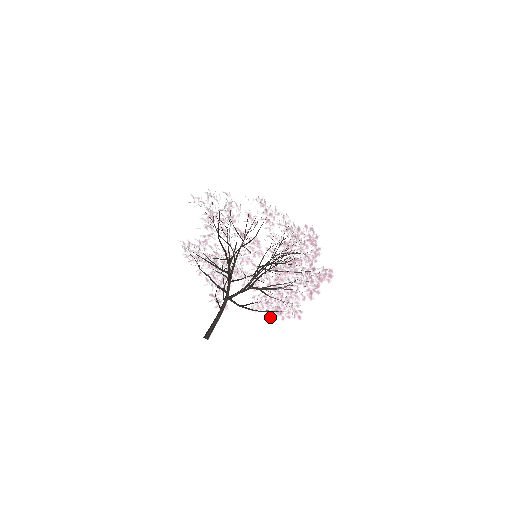
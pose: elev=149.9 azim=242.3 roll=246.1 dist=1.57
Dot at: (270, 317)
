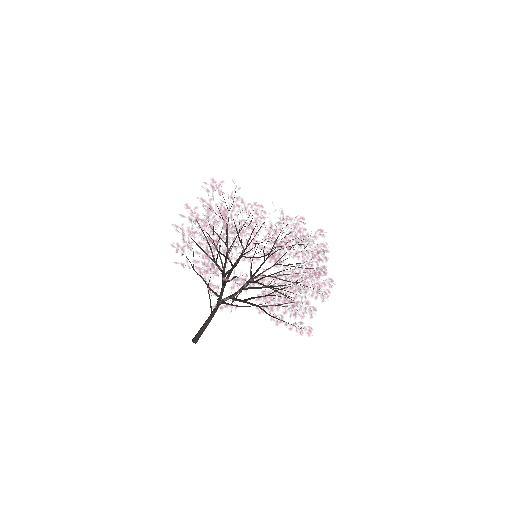
Dot at: occluded
